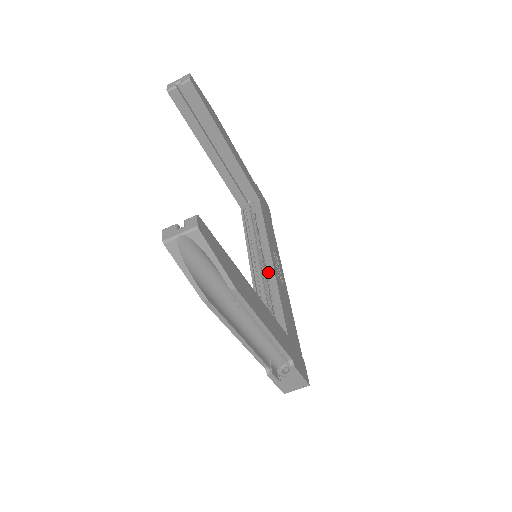
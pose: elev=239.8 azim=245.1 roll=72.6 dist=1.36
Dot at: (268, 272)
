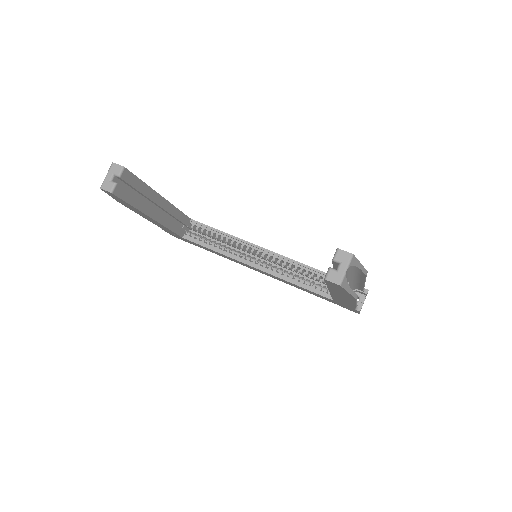
Dot at: (269, 259)
